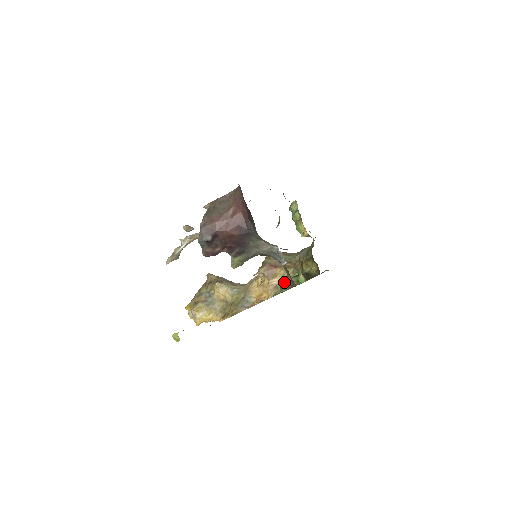
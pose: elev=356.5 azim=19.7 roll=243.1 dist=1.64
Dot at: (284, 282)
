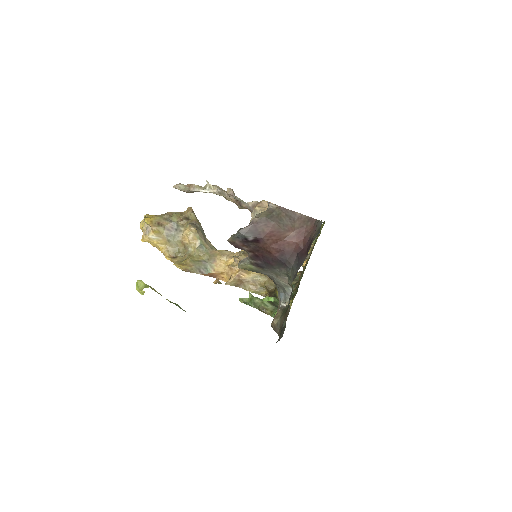
Dot at: (259, 300)
